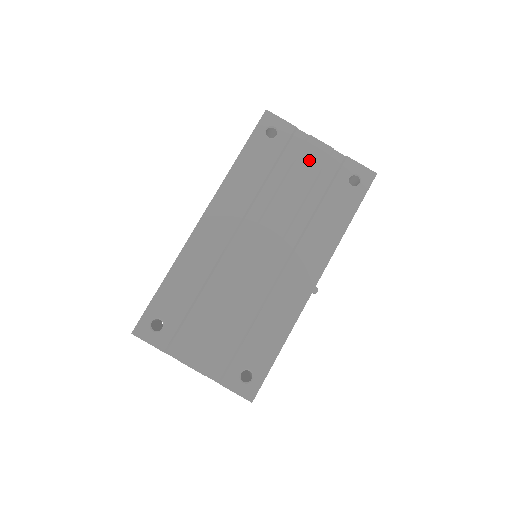
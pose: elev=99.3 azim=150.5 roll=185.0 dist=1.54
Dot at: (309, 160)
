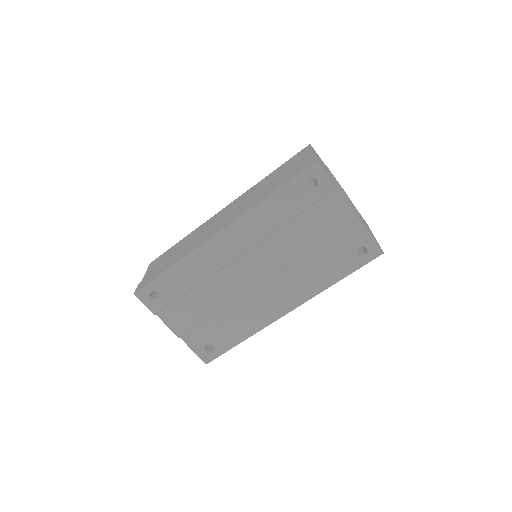
Dot at: (332, 221)
